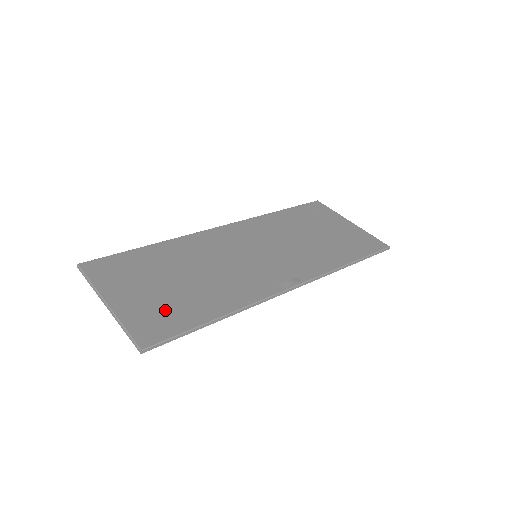
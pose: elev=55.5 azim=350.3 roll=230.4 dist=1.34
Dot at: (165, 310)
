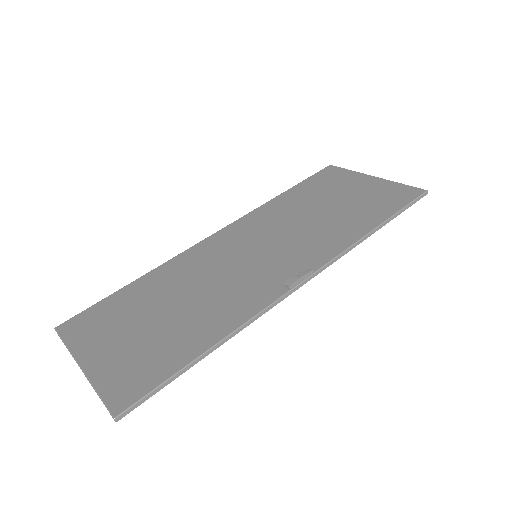
Dot at: (145, 357)
